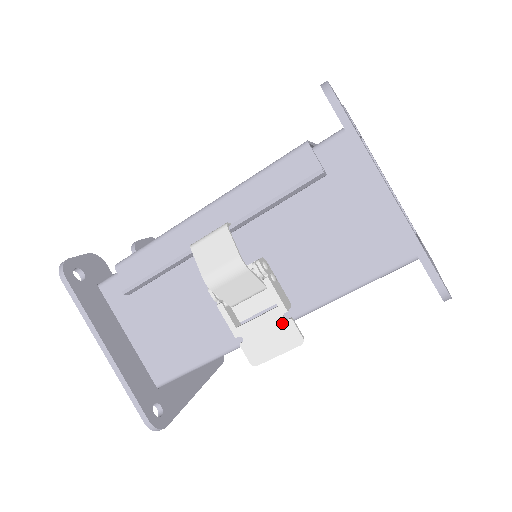
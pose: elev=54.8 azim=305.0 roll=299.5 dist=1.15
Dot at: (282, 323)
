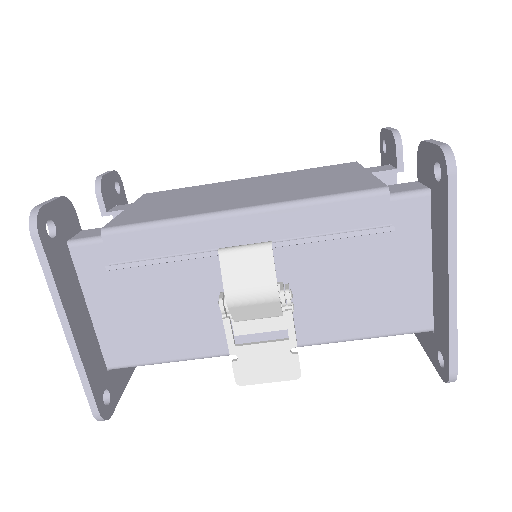
Dot at: (286, 356)
